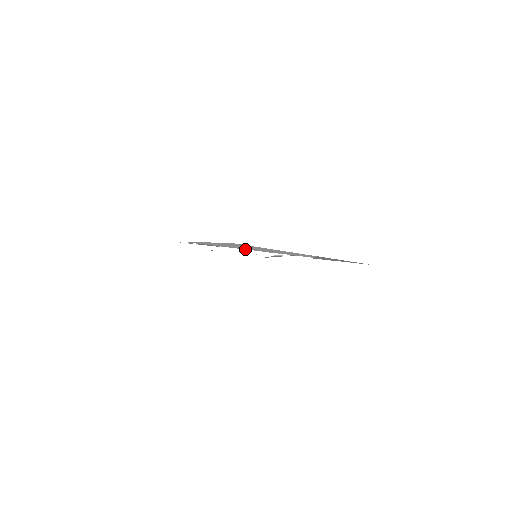
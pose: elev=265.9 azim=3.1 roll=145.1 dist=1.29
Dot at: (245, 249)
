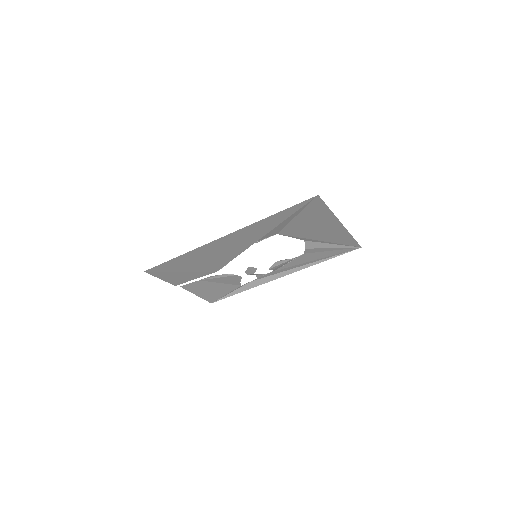
Dot at: (261, 284)
